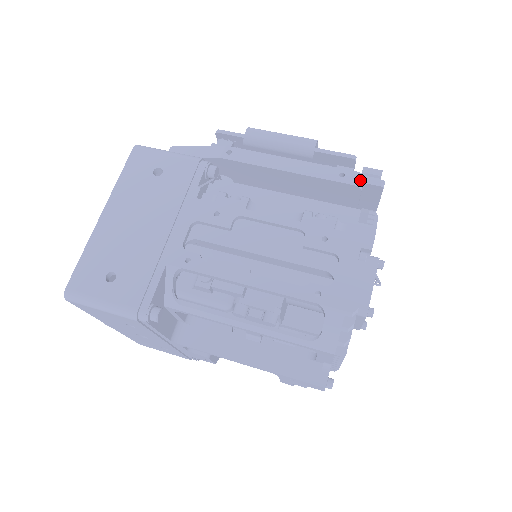
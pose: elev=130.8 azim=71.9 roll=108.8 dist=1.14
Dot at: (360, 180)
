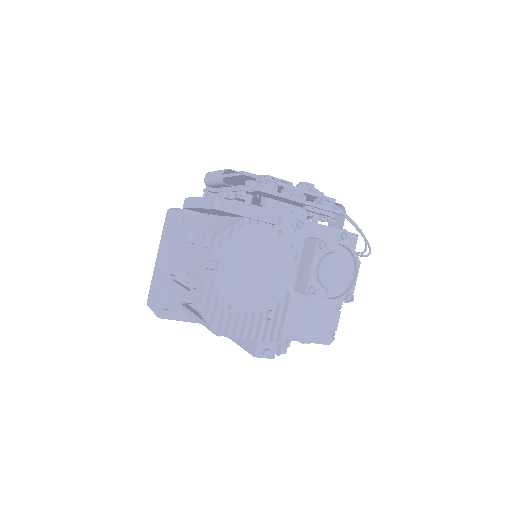
Dot at: (215, 203)
